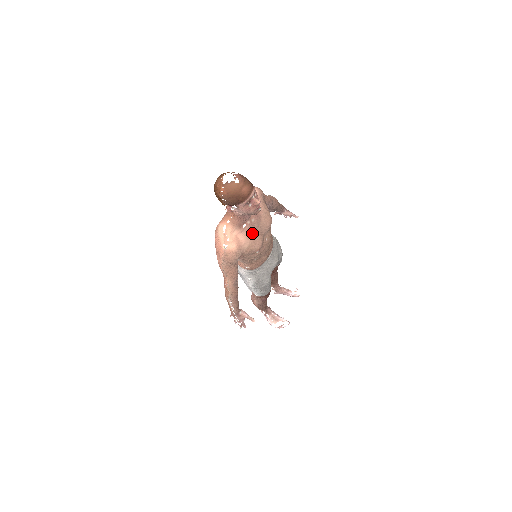
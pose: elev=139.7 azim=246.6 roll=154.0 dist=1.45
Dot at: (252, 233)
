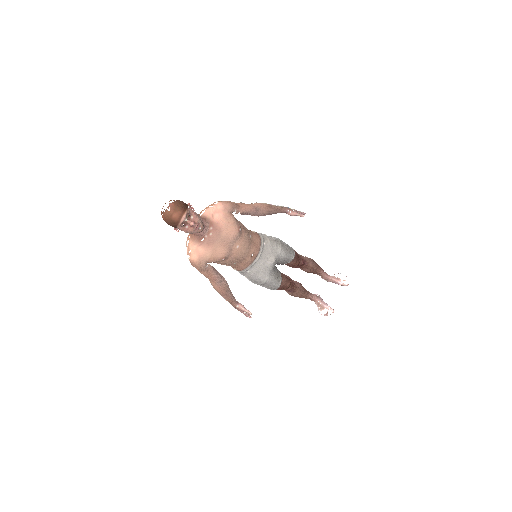
Dot at: (212, 245)
